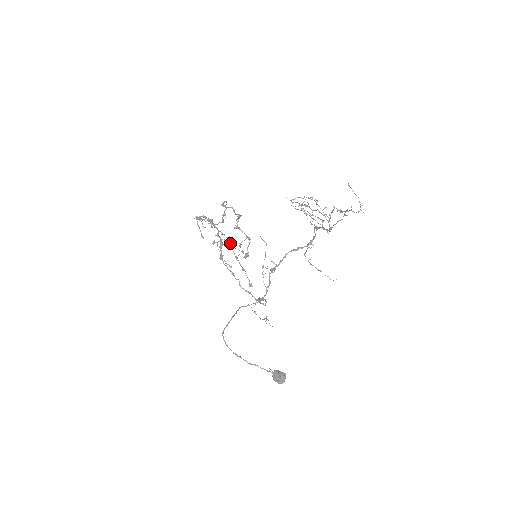
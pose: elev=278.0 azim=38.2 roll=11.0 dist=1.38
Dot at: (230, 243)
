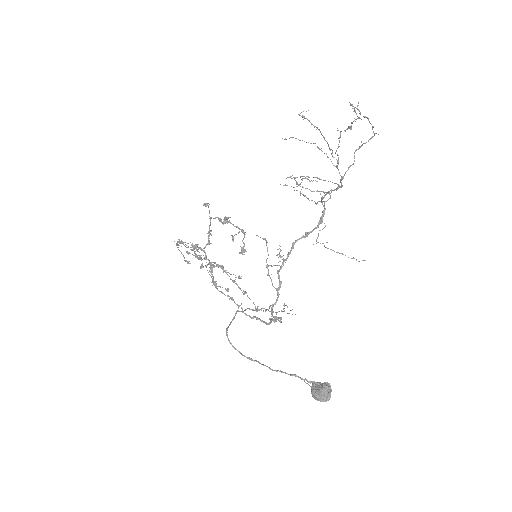
Dot at: (222, 266)
